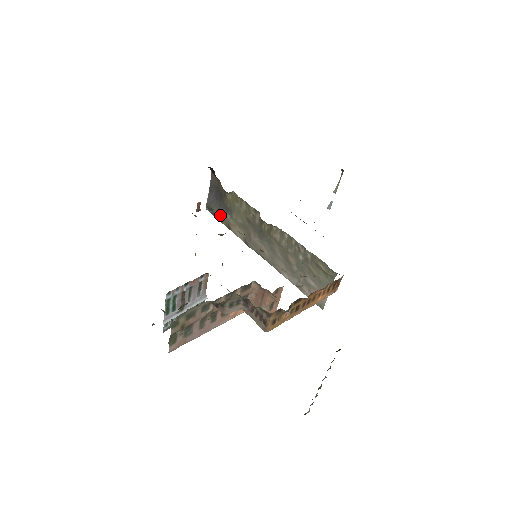
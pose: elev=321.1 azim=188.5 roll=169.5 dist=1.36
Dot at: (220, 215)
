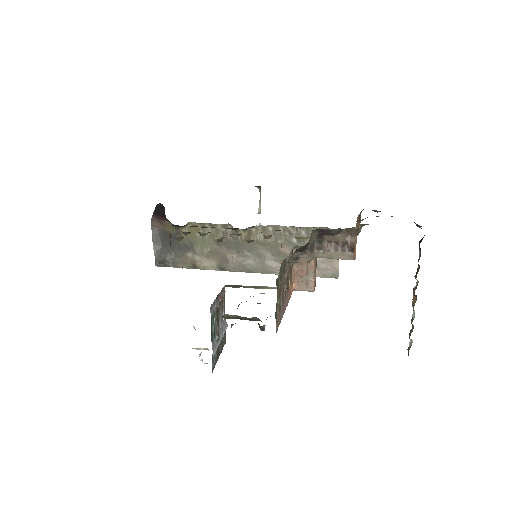
Dot at: (200, 234)
